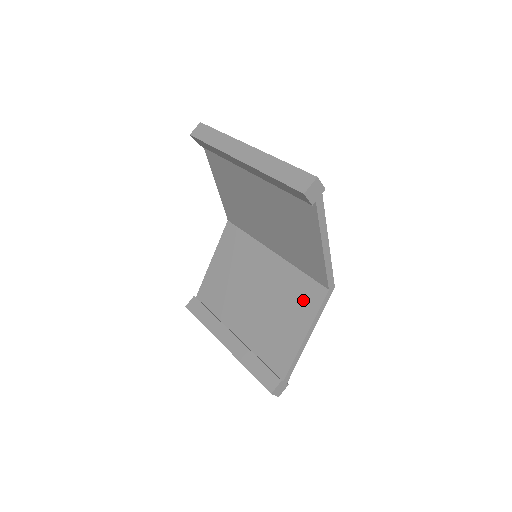
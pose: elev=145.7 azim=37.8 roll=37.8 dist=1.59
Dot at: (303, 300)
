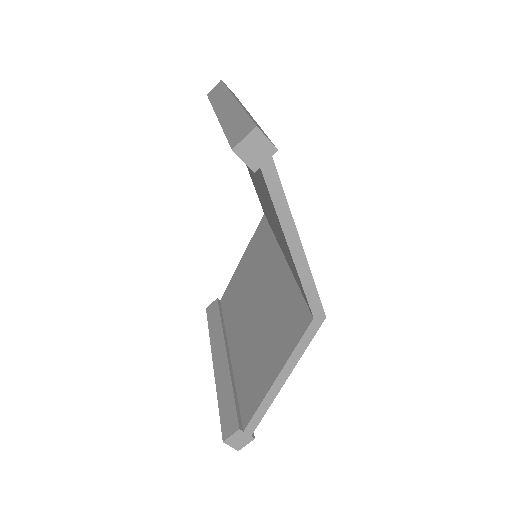
Dot at: (288, 326)
